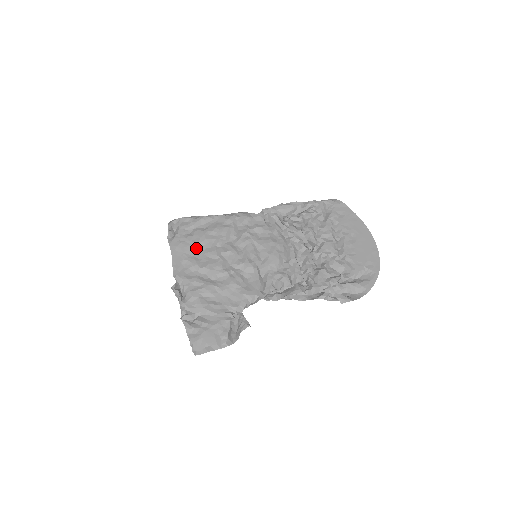
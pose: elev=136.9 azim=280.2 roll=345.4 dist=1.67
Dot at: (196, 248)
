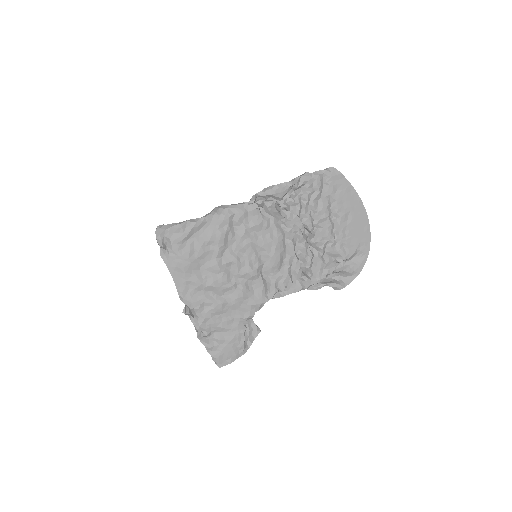
Dot at: (196, 265)
